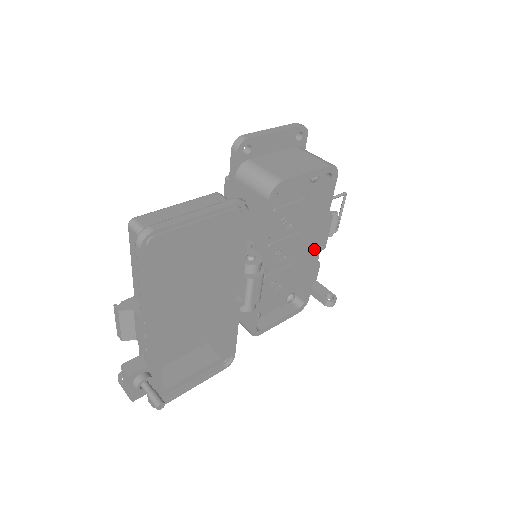
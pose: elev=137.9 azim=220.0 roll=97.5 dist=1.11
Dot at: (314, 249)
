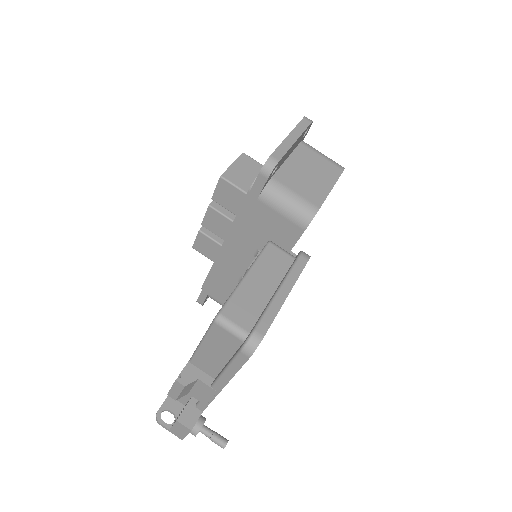
Dot at: occluded
